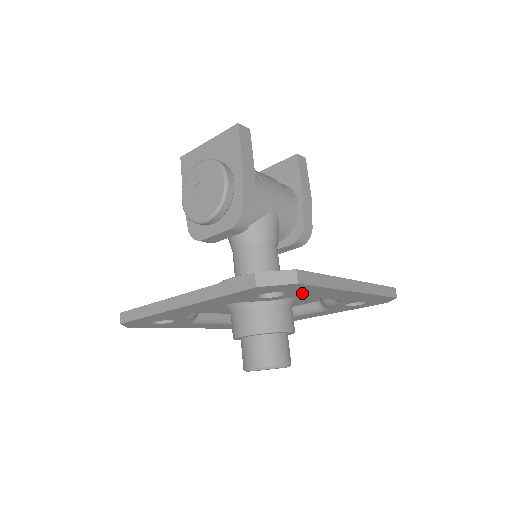
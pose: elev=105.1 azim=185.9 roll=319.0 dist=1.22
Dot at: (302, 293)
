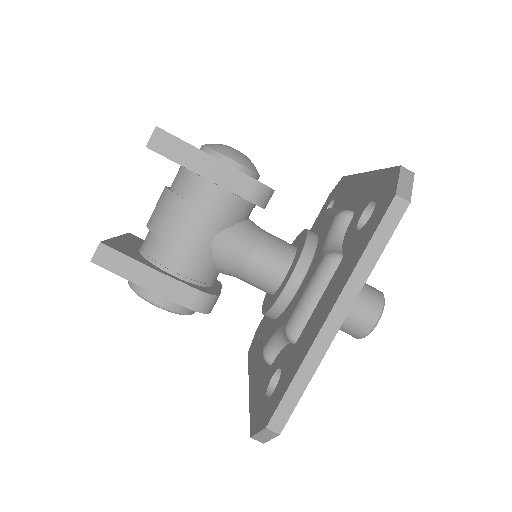
Dot at: occluded
